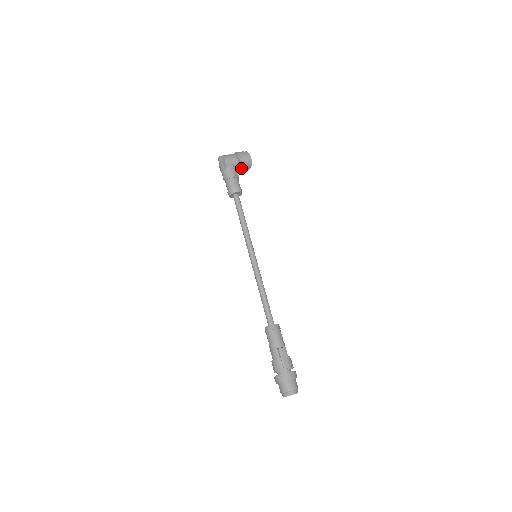
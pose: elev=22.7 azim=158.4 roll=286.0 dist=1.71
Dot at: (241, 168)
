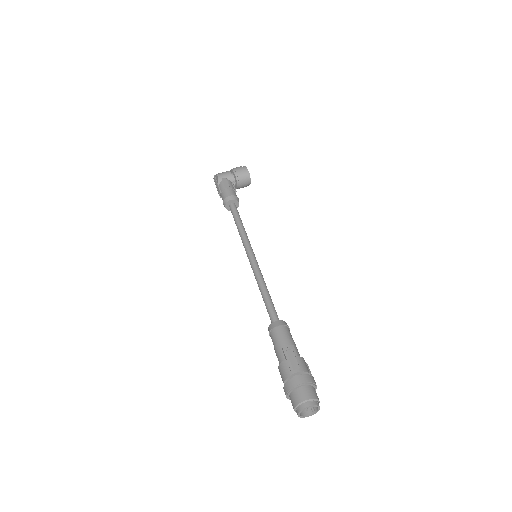
Dot at: (238, 181)
